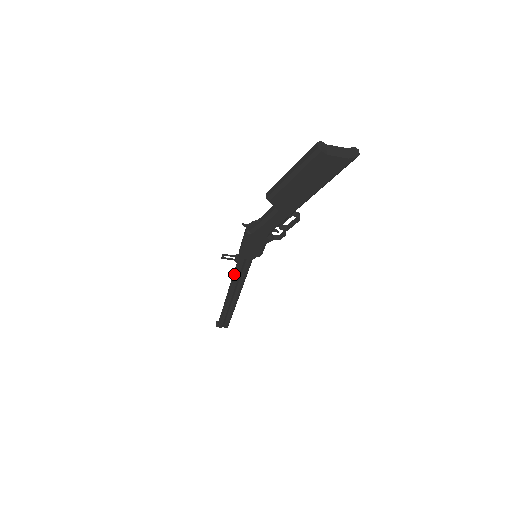
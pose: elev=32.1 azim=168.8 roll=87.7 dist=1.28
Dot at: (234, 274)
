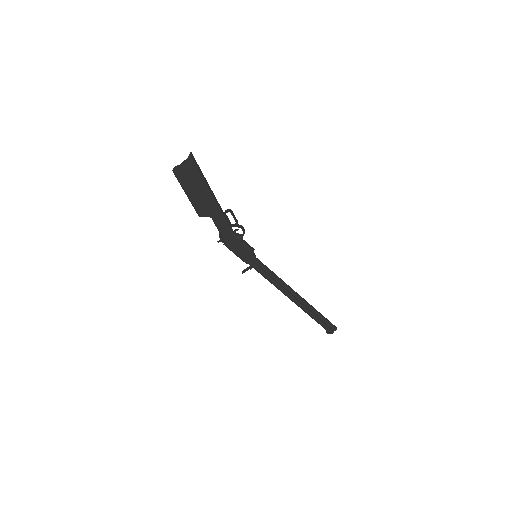
Dot at: occluded
